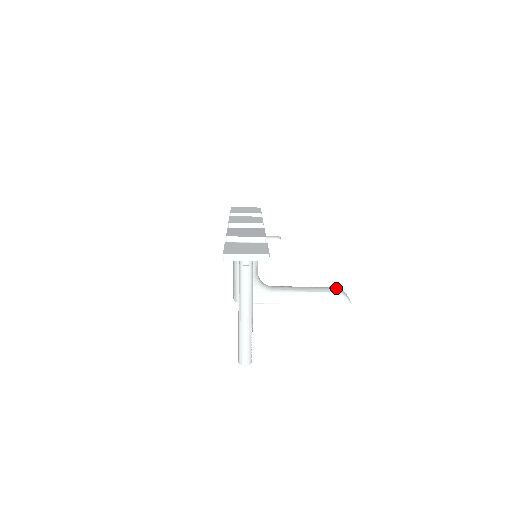
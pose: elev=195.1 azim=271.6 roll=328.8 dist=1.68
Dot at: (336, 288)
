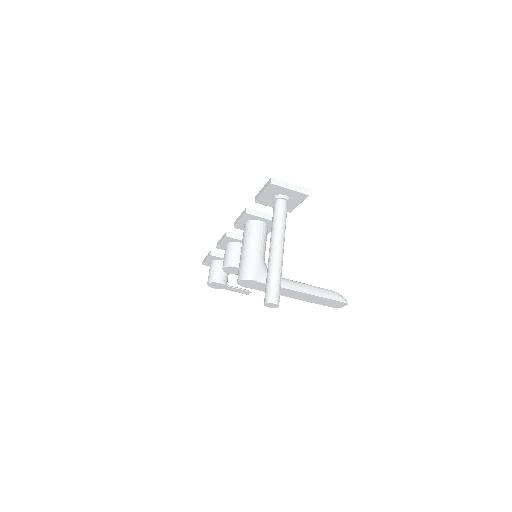
Dot at: occluded
